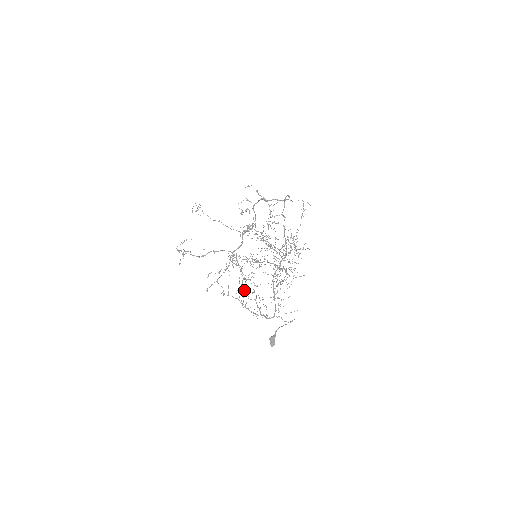
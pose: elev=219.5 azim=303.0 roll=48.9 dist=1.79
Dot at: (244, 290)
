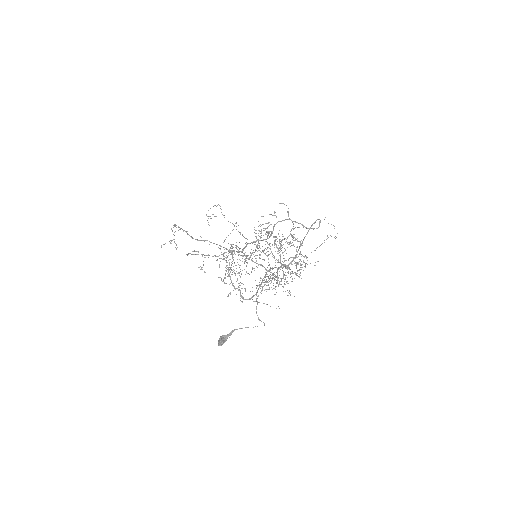
Dot at: (224, 277)
